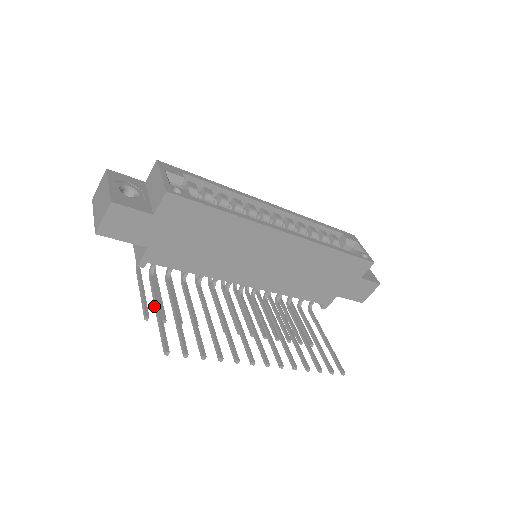
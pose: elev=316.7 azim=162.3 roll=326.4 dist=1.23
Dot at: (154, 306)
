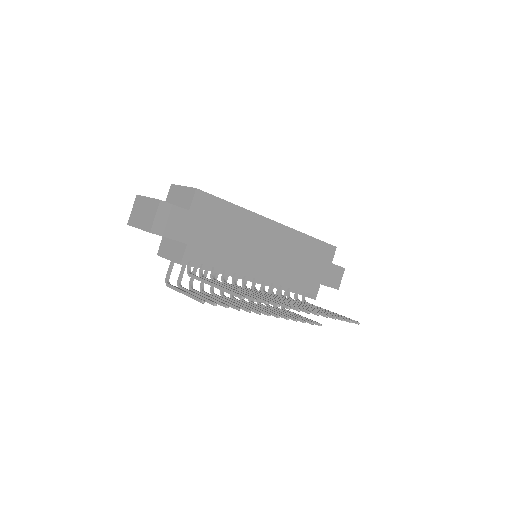
Dot at: occluded
